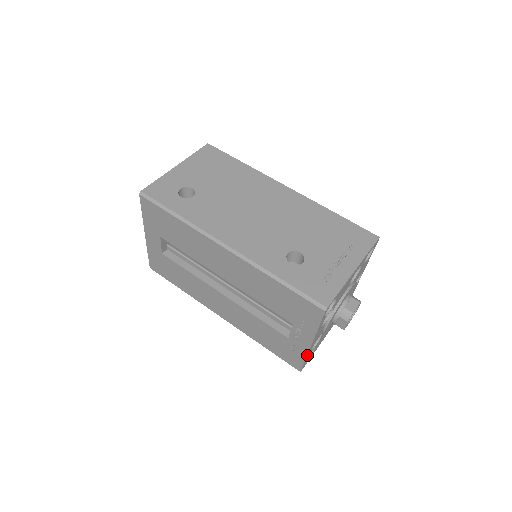
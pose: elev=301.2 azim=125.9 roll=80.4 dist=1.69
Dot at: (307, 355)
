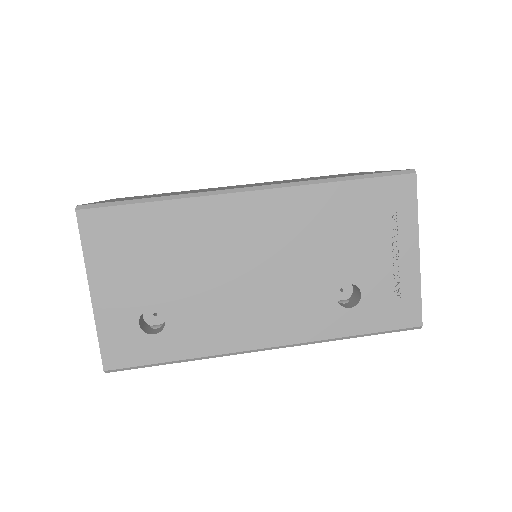
Dot at: occluded
